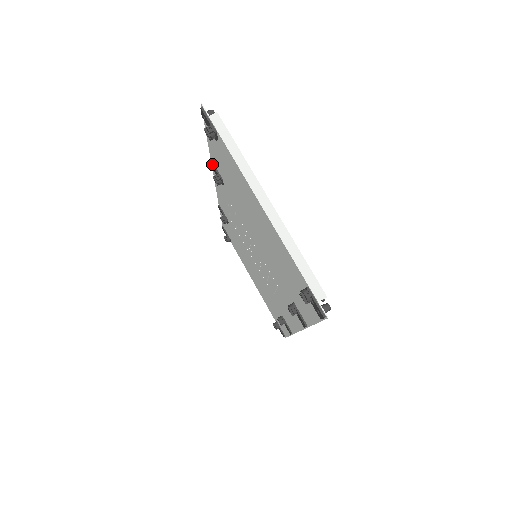
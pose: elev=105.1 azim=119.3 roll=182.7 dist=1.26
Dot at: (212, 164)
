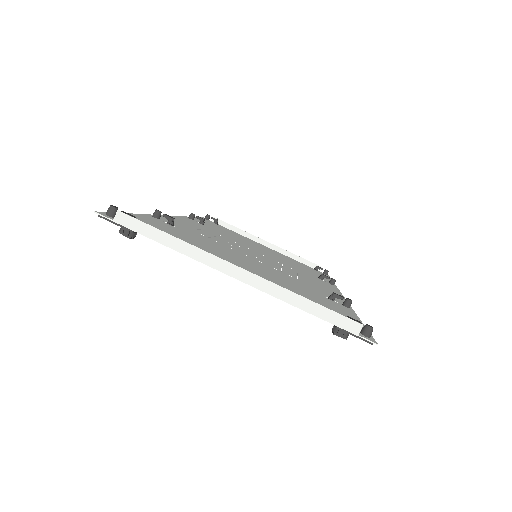
Dot at: occluded
